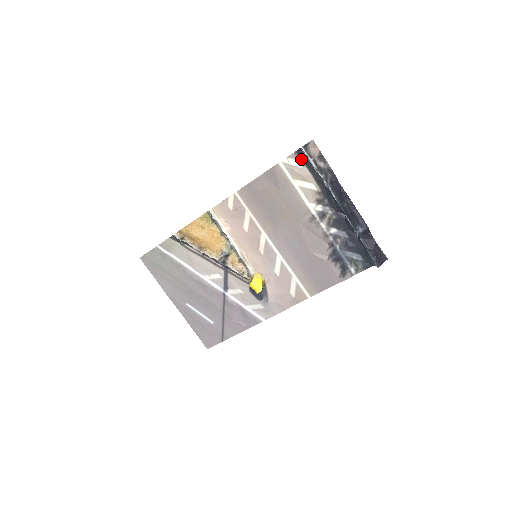
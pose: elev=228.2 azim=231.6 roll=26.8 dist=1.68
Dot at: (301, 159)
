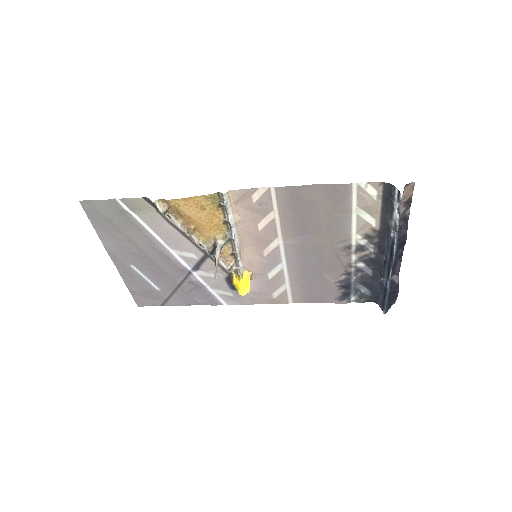
Dot at: (383, 193)
